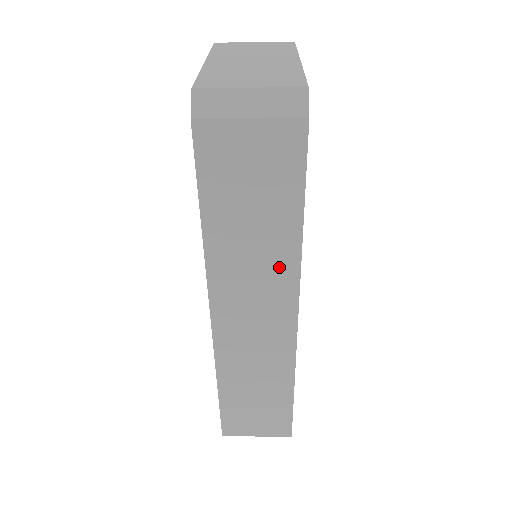
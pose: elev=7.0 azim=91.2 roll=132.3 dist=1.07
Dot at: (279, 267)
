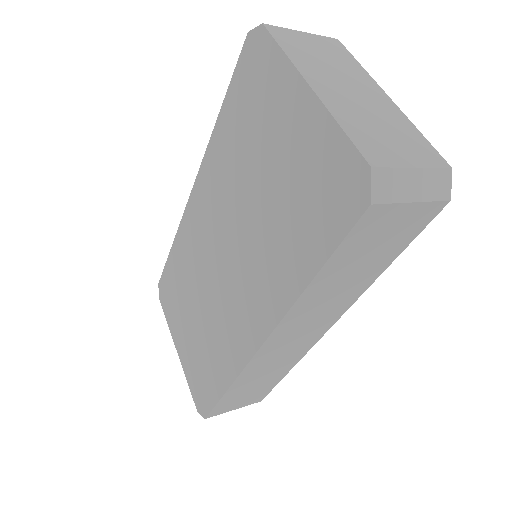
Dot at: (344, 300)
